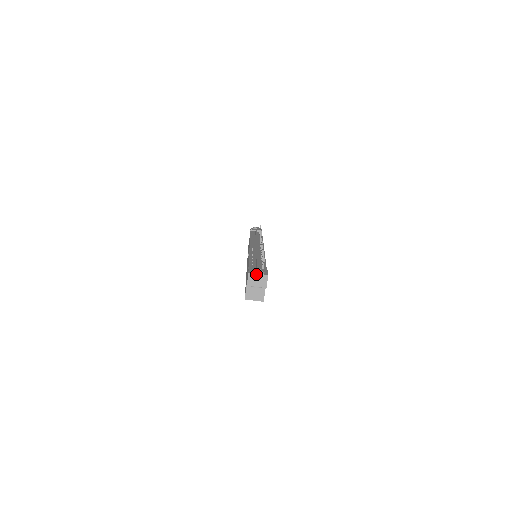
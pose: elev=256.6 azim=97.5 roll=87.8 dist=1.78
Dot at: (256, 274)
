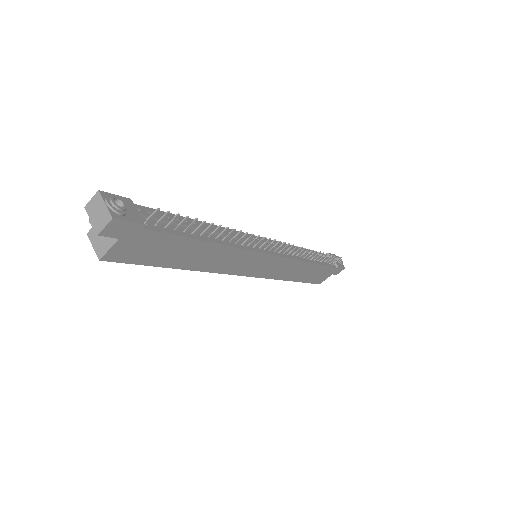
Dot at: (103, 201)
